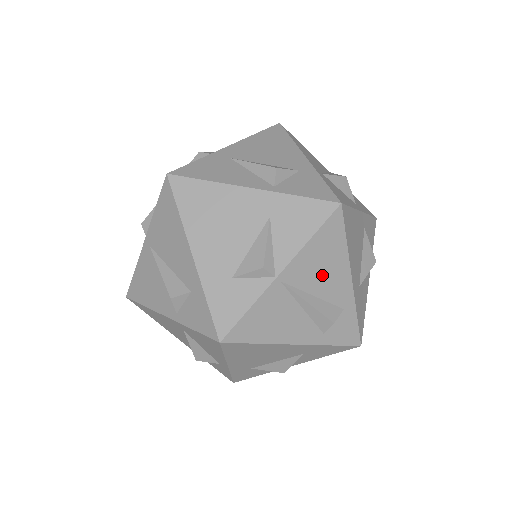
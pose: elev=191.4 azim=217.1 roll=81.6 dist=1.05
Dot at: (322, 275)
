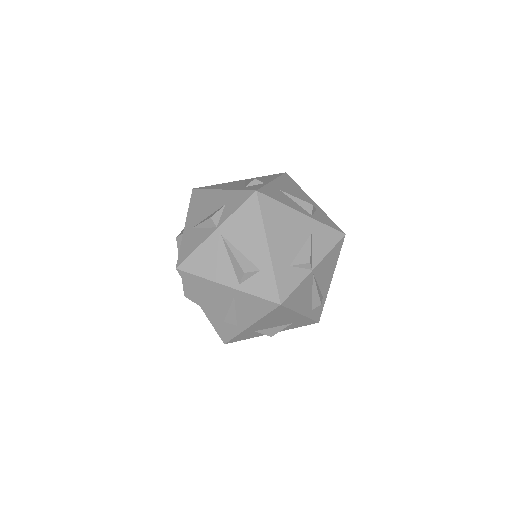
Dot at: (325, 274)
